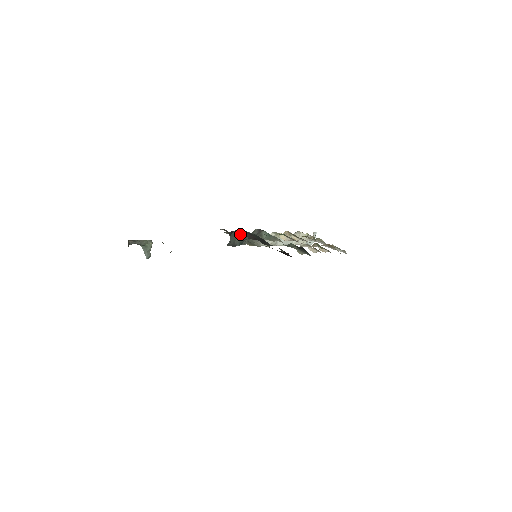
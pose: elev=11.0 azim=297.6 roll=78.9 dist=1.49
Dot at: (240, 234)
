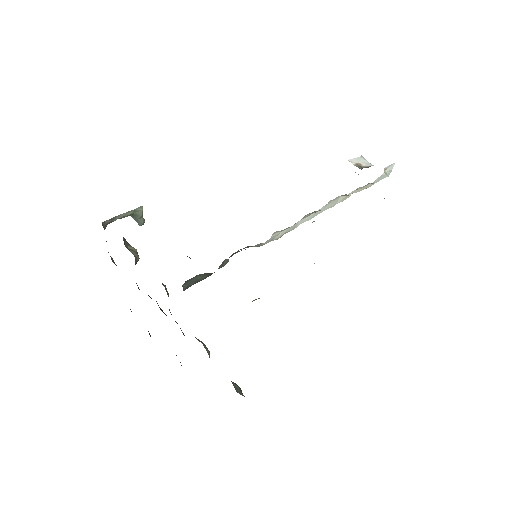
Dot at: (202, 274)
